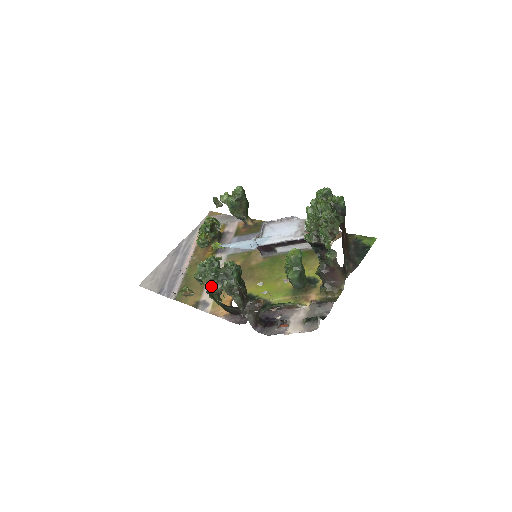
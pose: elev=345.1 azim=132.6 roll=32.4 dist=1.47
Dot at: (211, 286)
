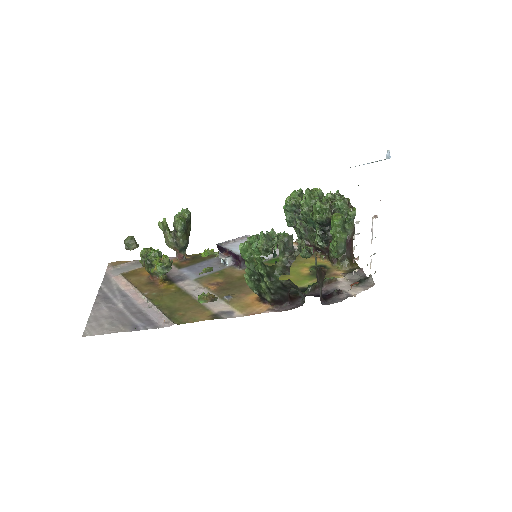
Dot at: (281, 254)
